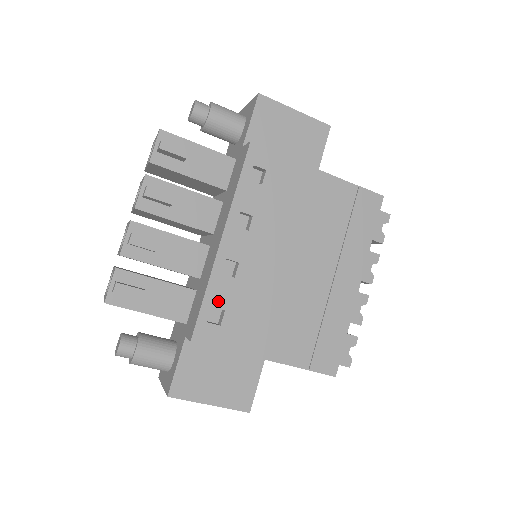
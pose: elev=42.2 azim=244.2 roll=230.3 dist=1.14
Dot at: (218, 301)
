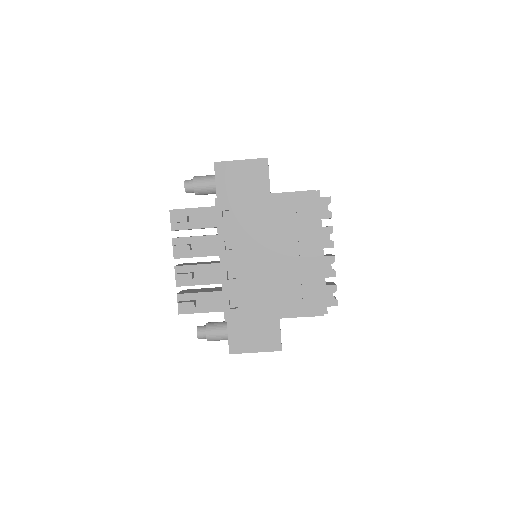
Dot at: (232, 295)
